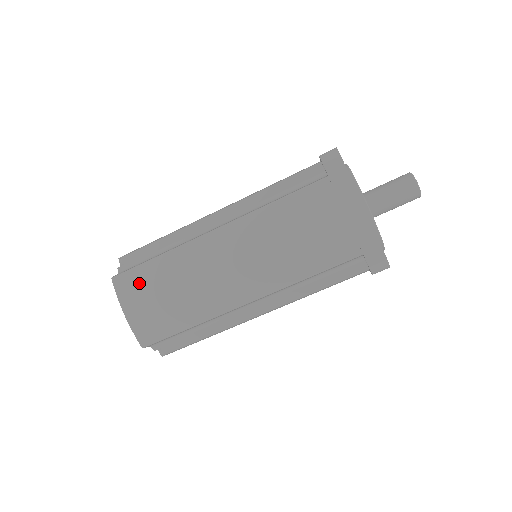
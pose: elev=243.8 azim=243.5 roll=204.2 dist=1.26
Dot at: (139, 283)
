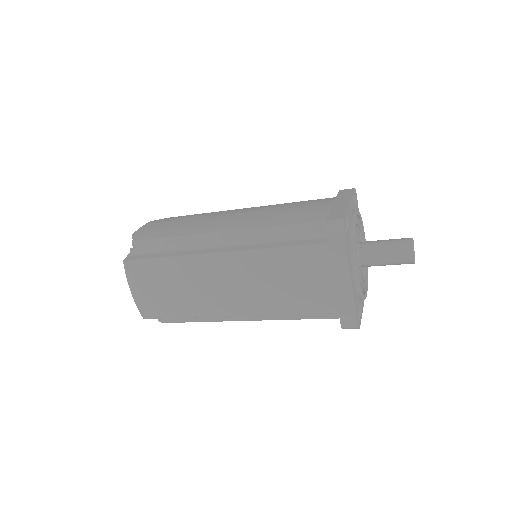
Dot at: (146, 274)
